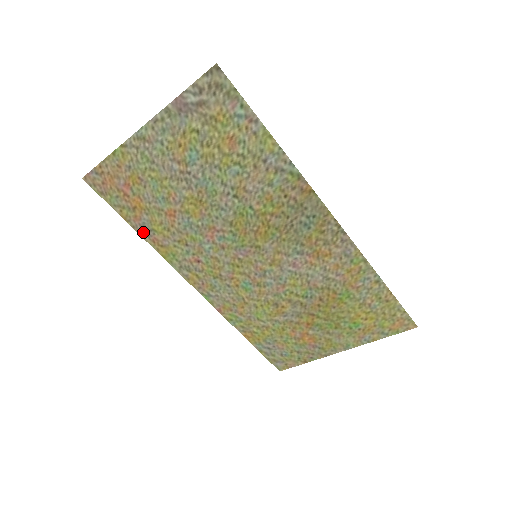
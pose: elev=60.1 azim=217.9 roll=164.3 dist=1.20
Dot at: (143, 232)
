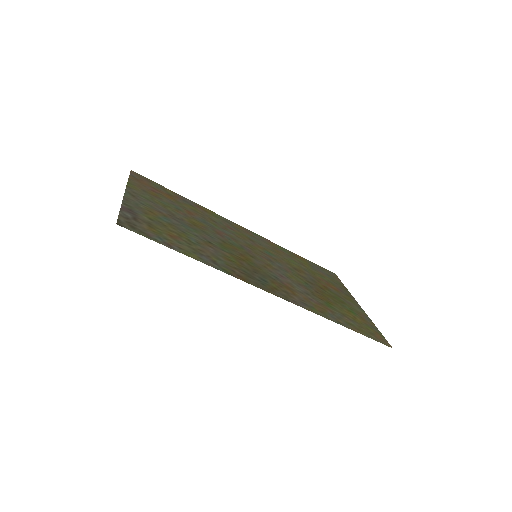
Dot at: (188, 201)
